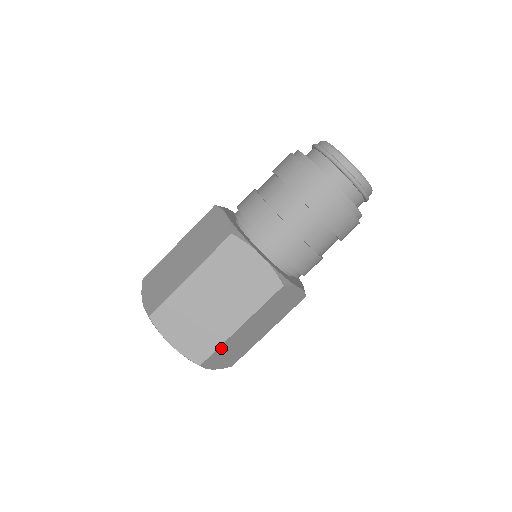
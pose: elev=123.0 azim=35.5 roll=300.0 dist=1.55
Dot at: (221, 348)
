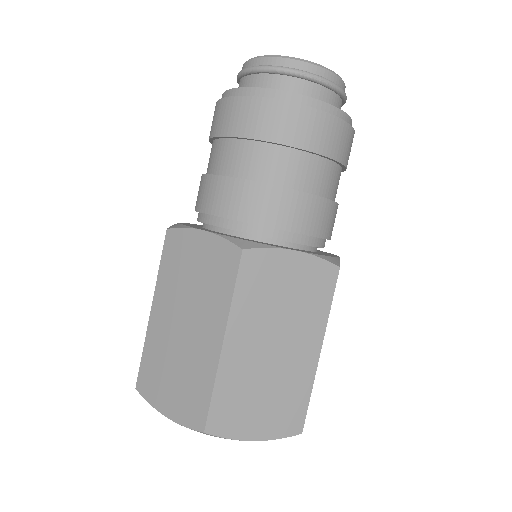
Dot at: occluded
